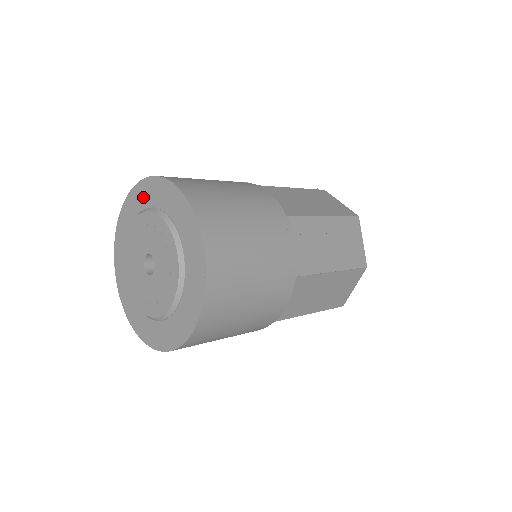
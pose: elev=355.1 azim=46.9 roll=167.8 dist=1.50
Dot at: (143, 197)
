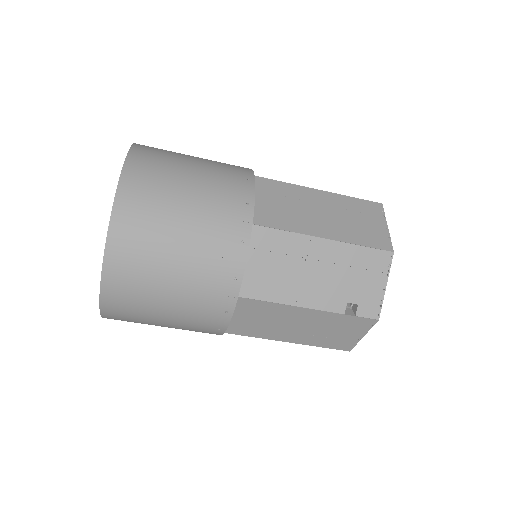
Dot at: occluded
